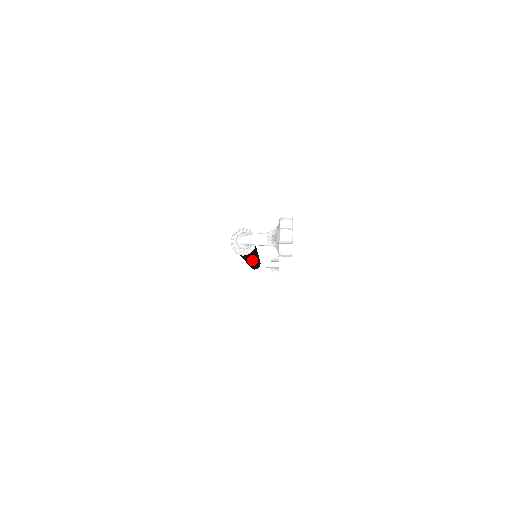
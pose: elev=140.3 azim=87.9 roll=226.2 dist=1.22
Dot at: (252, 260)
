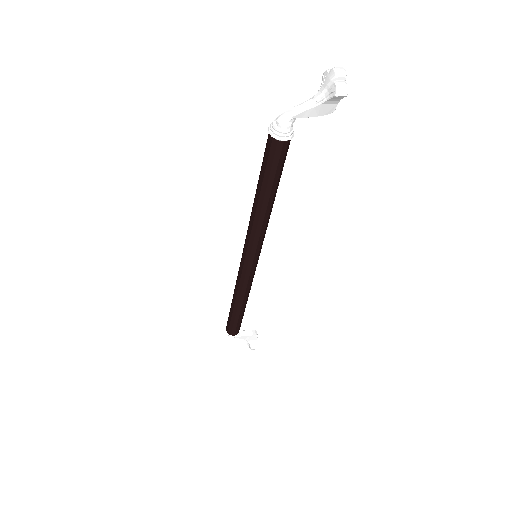
Dot at: (264, 230)
